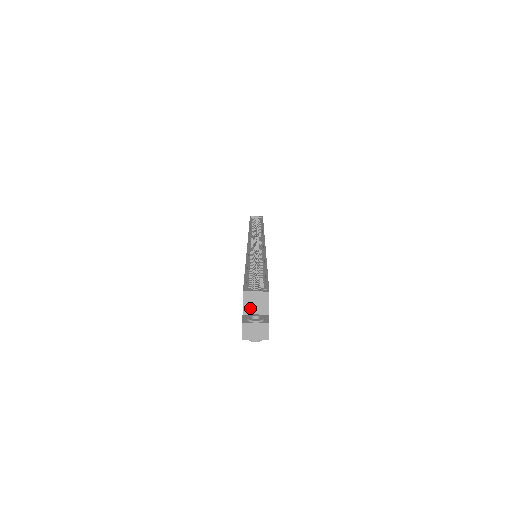
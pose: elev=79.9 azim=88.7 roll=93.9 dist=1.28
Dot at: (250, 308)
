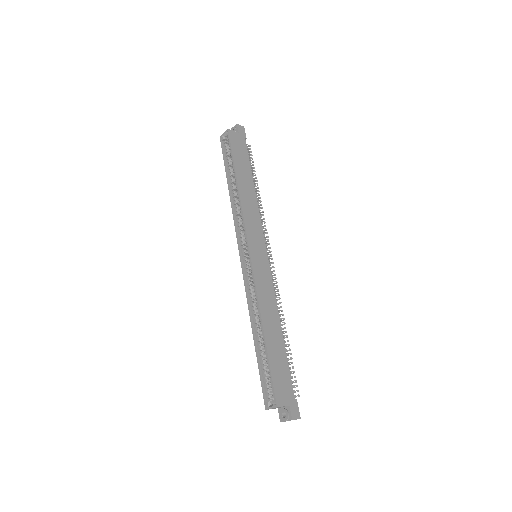
Dot at: occluded
